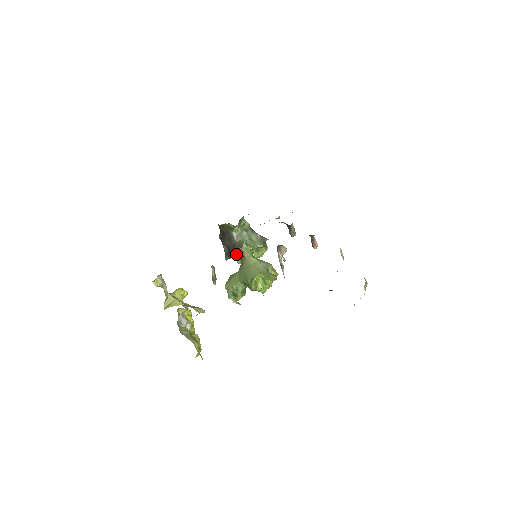
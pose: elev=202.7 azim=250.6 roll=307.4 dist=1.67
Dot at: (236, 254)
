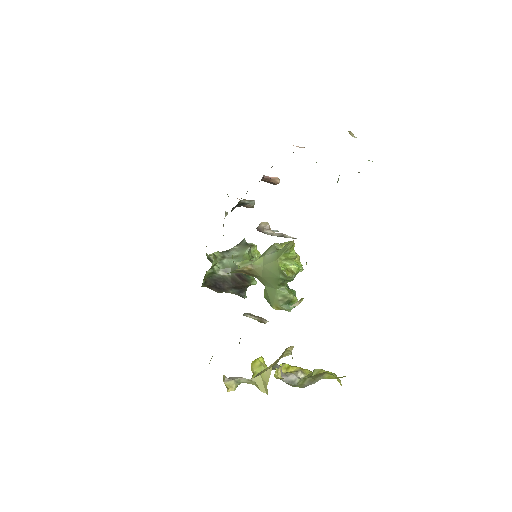
Dot at: (244, 282)
